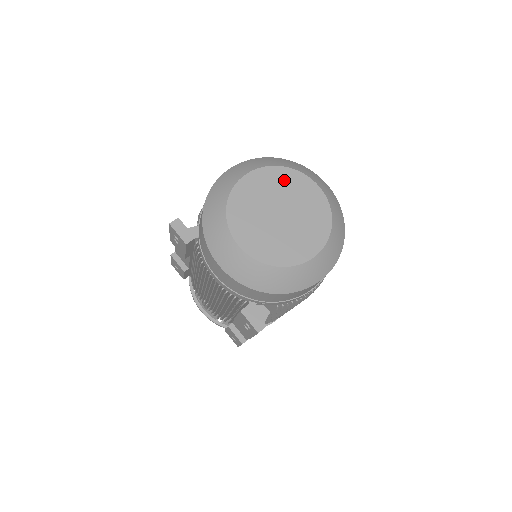
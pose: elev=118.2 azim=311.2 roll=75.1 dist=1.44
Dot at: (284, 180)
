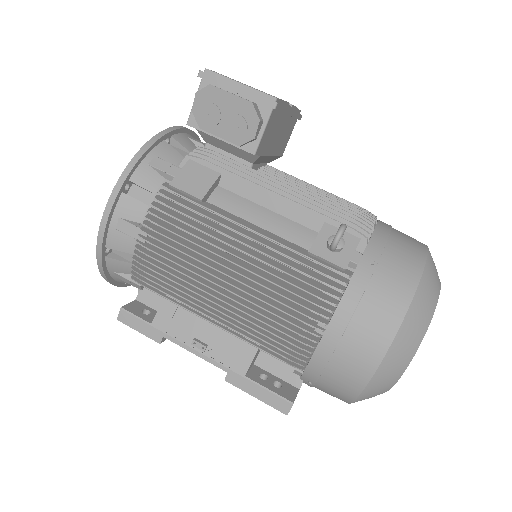
Dot at: occluded
